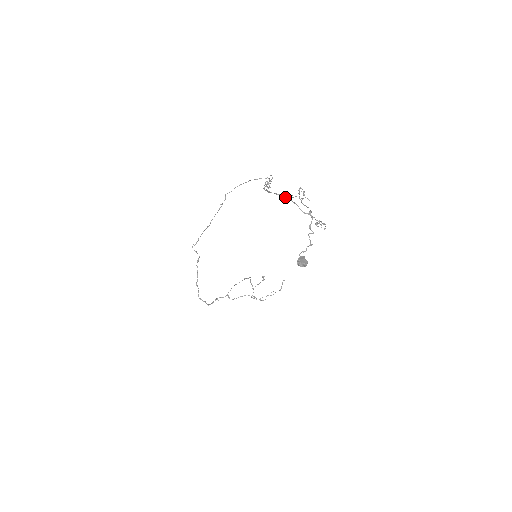
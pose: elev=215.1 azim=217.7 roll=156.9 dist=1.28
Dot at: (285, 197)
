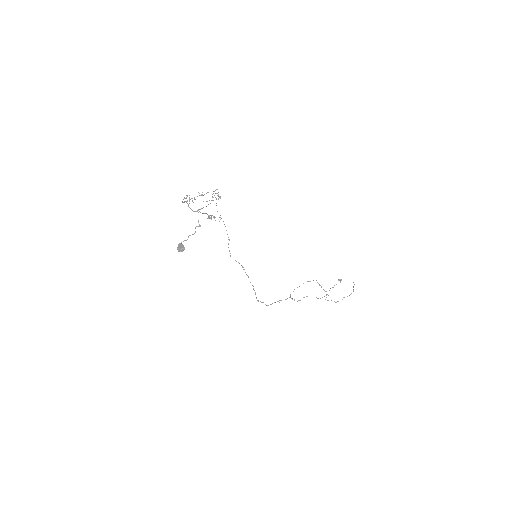
Dot at: (189, 203)
